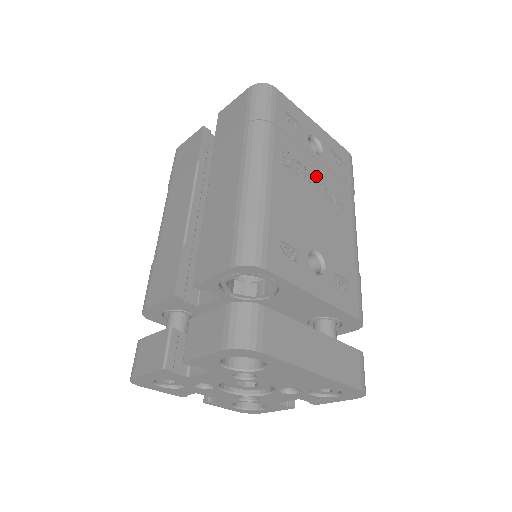
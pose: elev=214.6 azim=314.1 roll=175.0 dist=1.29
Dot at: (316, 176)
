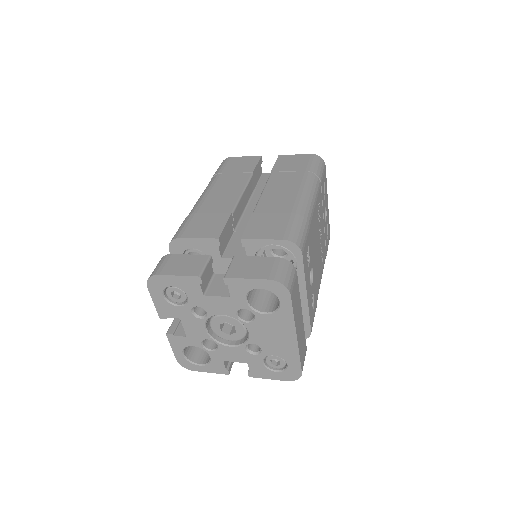
Dot at: (321, 231)
